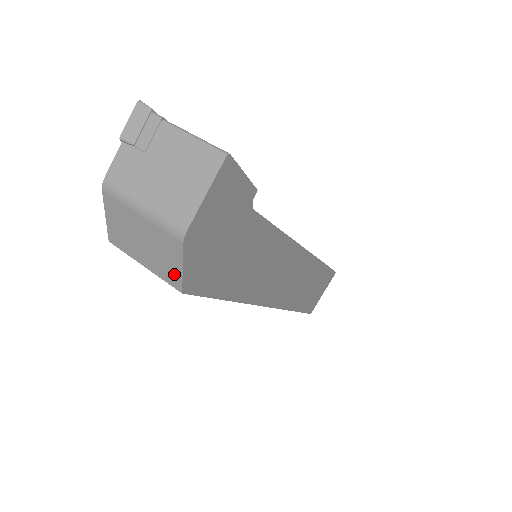
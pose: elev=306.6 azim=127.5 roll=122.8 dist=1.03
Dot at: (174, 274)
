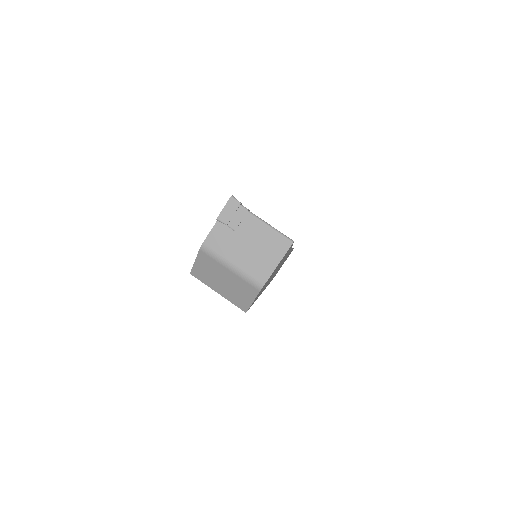
Dot at: (244, 303)
